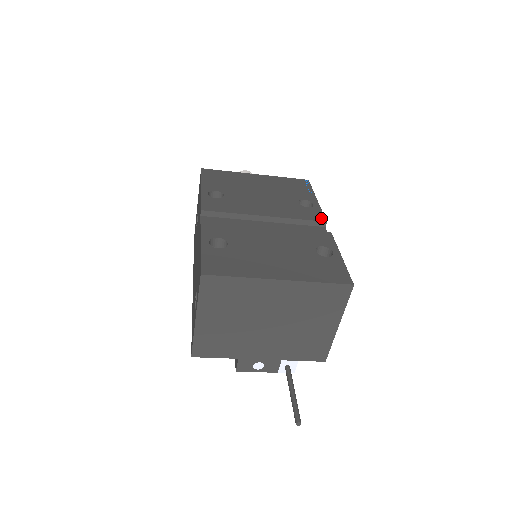
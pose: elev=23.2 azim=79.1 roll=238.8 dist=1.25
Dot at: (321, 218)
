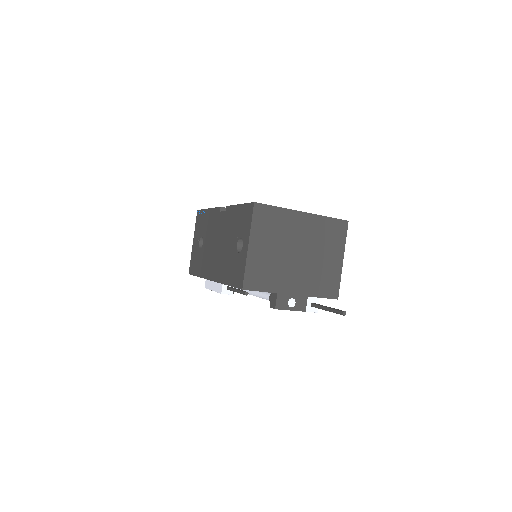
Dot at: occluded
